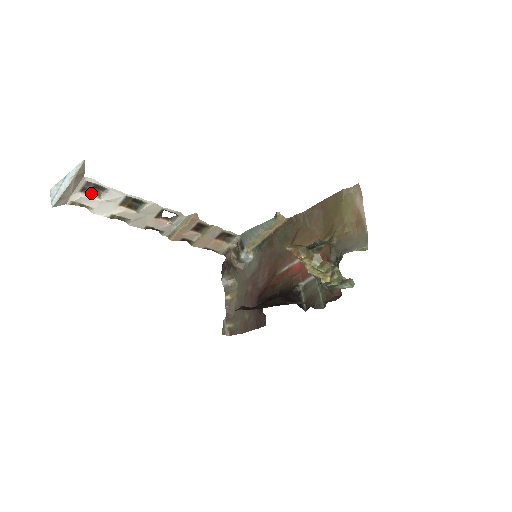
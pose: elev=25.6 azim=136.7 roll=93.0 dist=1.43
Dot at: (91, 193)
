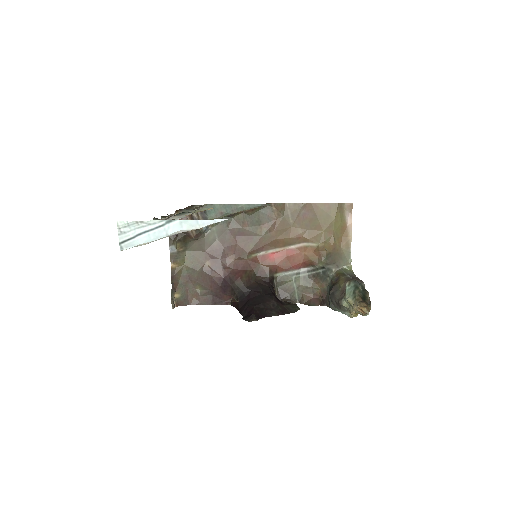
Dot at: occluded
